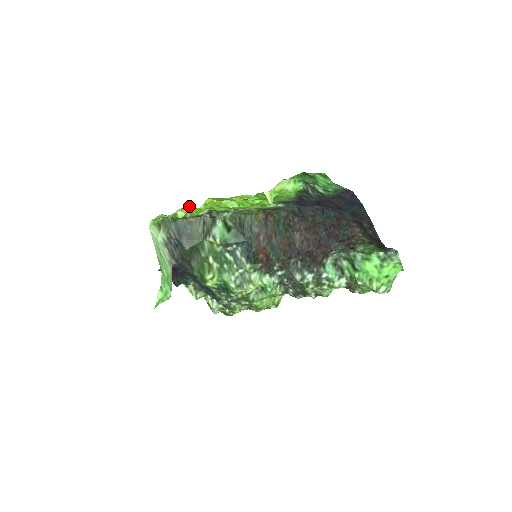
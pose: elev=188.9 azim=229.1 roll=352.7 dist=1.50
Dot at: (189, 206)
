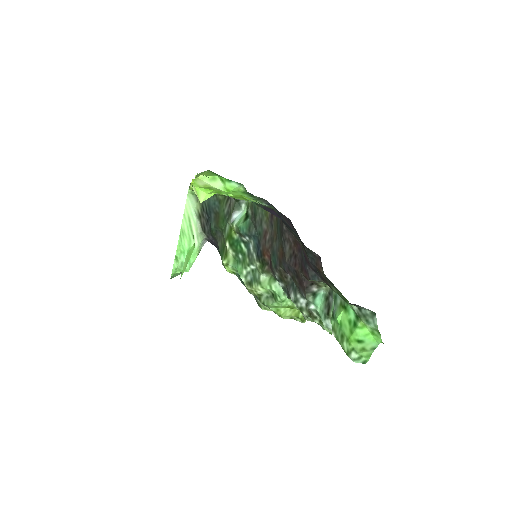
Dot at: occluded
